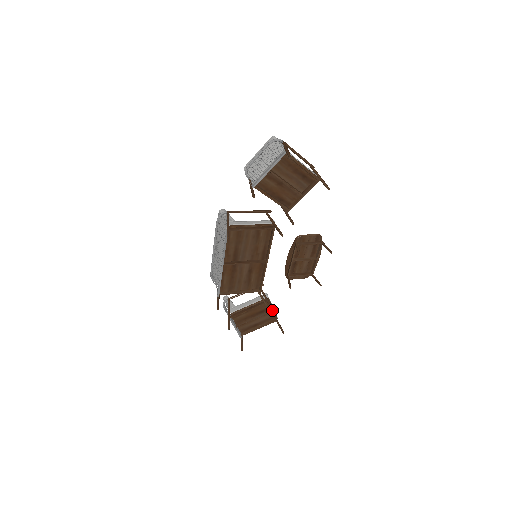
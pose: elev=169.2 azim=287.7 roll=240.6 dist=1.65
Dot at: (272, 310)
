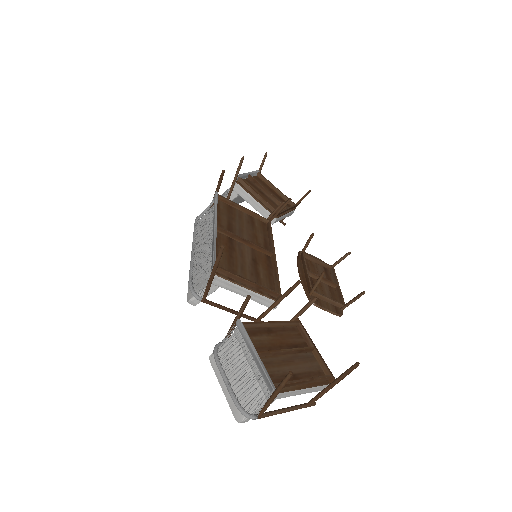
Dot at: (313, 298)
